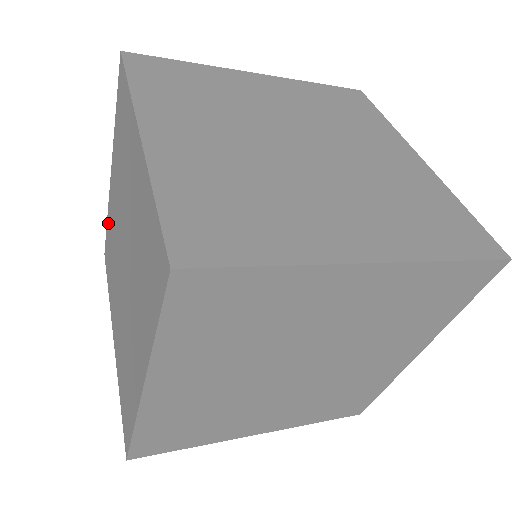
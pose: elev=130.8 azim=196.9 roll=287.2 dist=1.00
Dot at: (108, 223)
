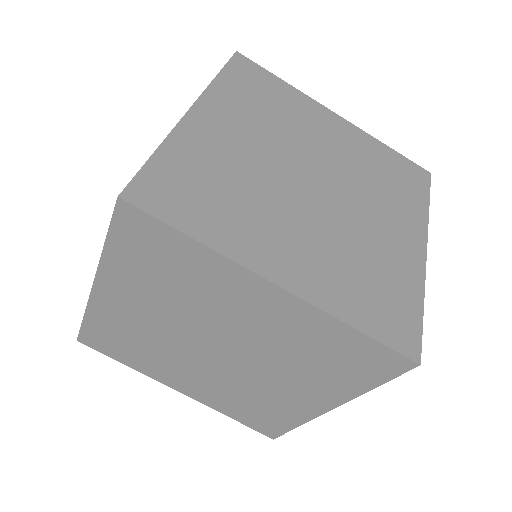
Dot at: (96, 322)
